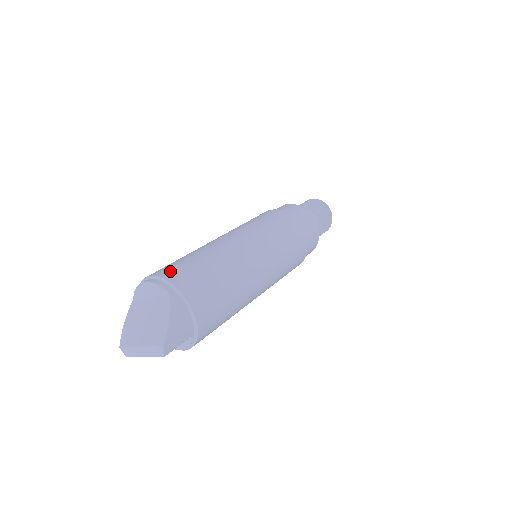
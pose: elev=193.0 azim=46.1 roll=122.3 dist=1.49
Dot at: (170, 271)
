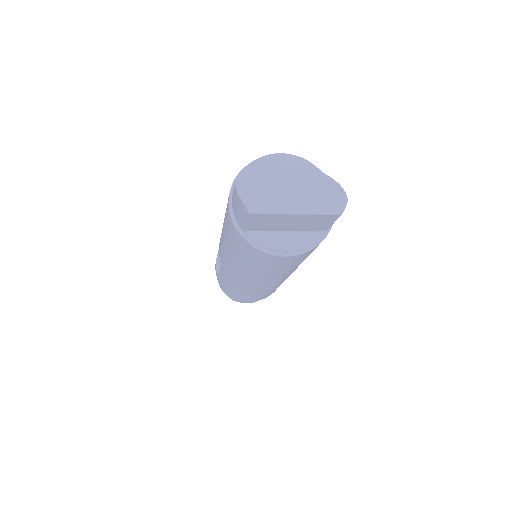
Dot at: occluded
